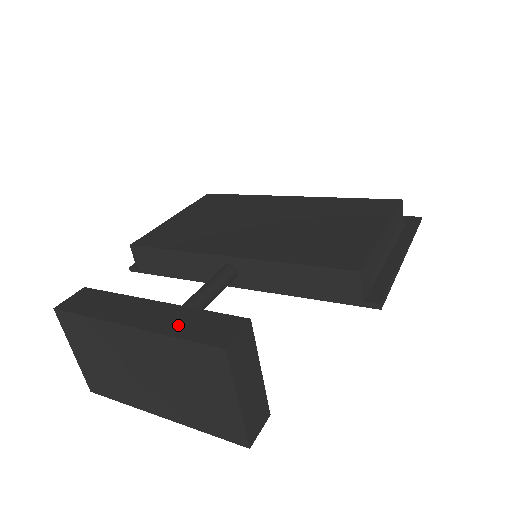
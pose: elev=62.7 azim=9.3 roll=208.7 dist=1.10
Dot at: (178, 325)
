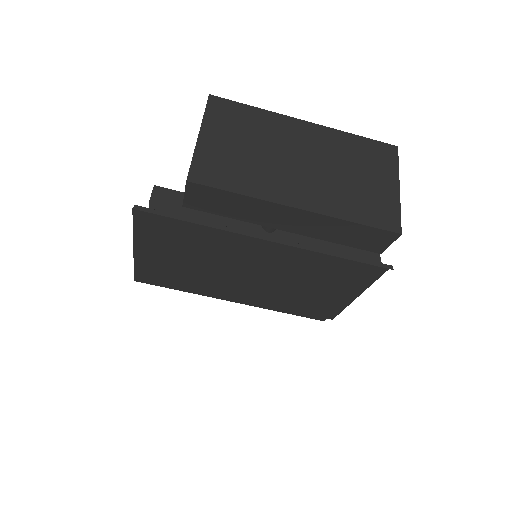
Dot at: occluded
